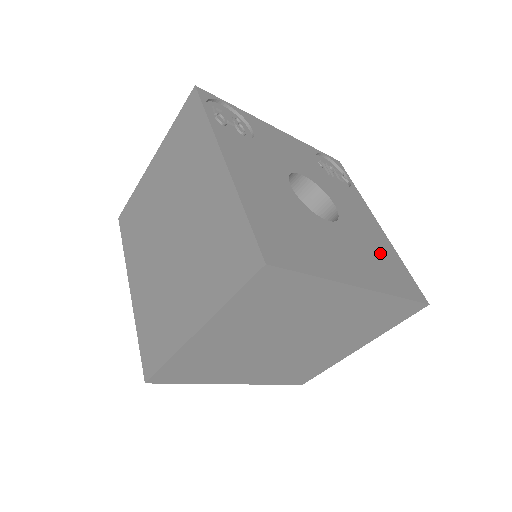
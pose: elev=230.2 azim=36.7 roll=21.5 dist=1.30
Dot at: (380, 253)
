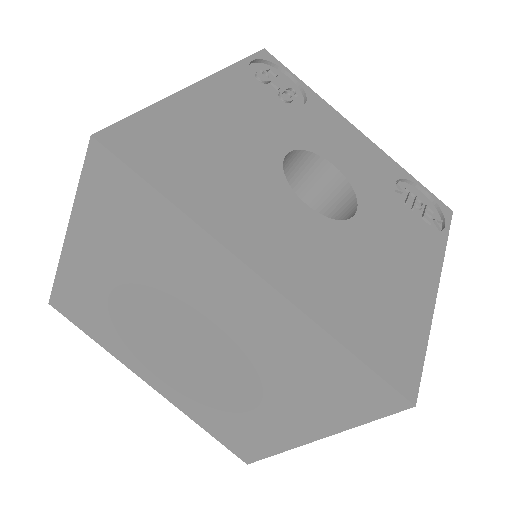
Dot at: (380, 293)
